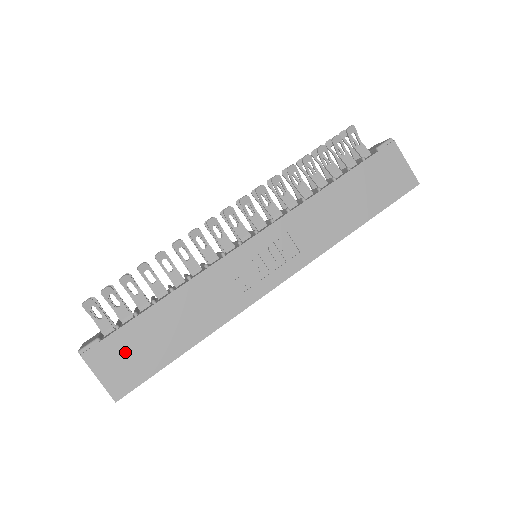
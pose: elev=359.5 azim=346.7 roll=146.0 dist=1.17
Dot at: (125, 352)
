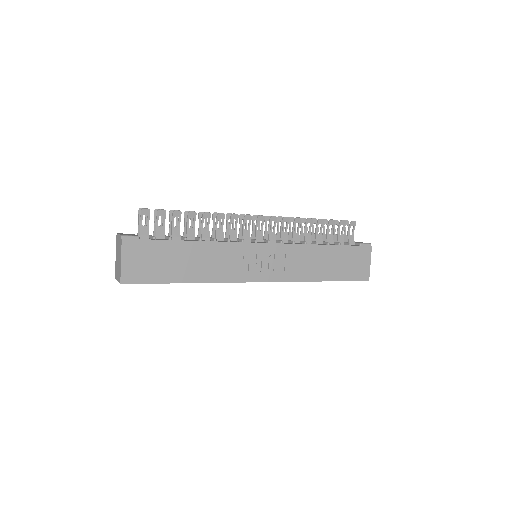
Dot at: (149, 257)
